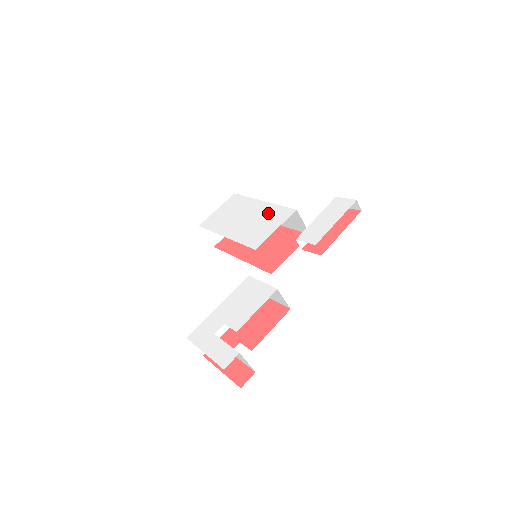
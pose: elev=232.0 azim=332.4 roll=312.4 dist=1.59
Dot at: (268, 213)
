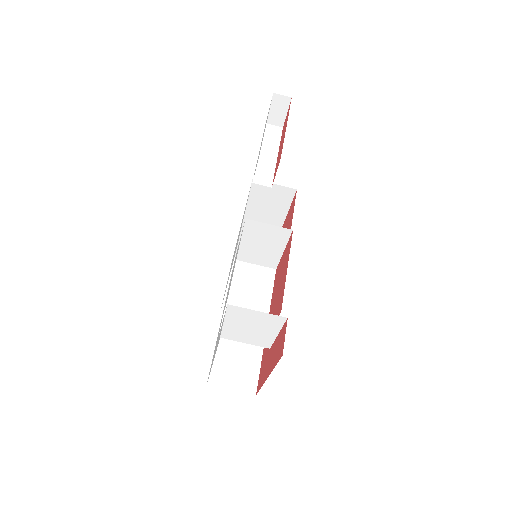
Dot at: occluded
